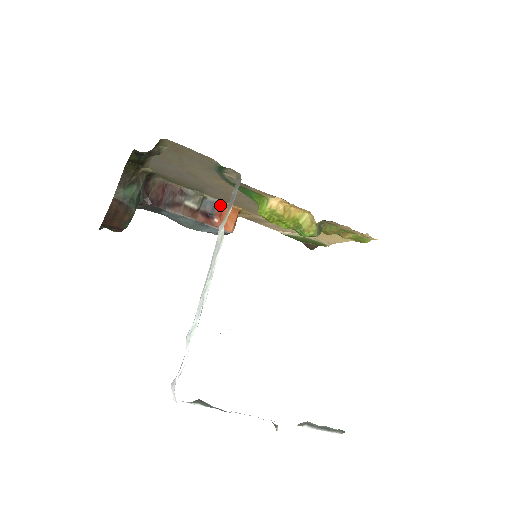
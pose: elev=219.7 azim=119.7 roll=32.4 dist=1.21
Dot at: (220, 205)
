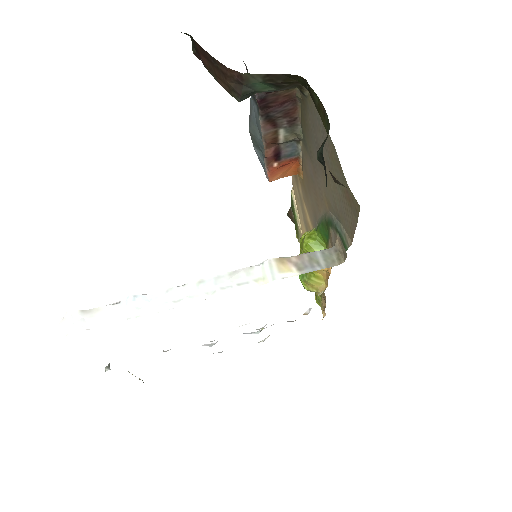
Dot at: (296, 158)
